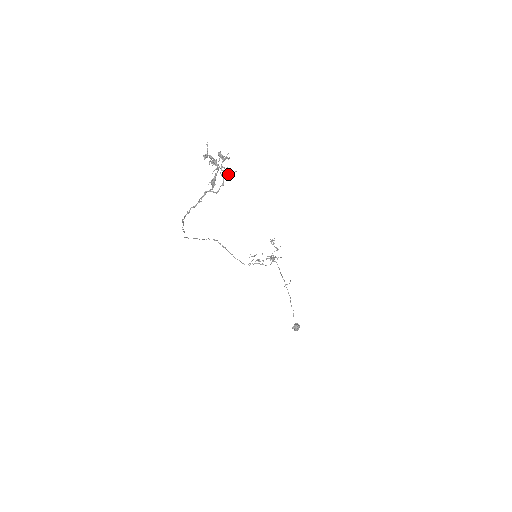
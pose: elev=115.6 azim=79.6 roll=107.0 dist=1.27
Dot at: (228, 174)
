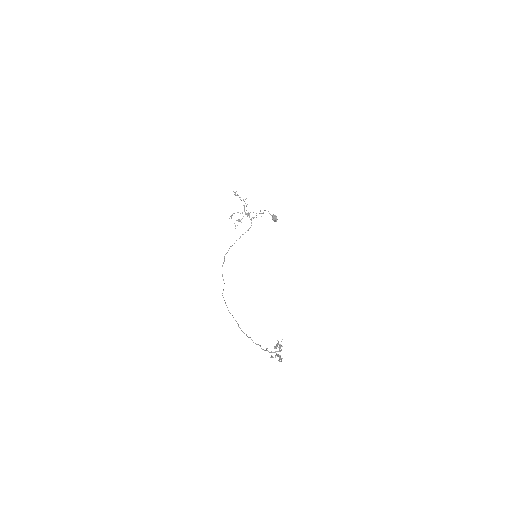
Dot at: (281, 345)
